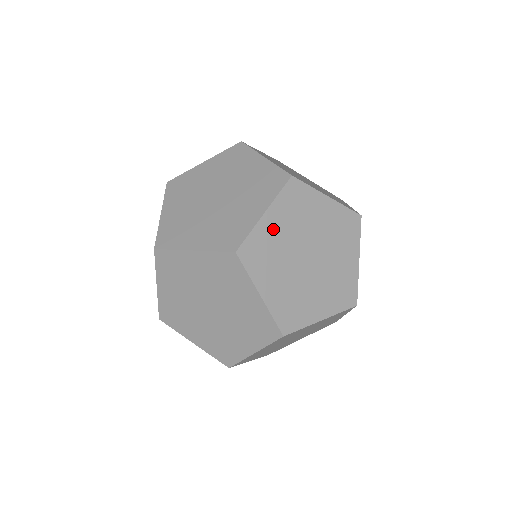
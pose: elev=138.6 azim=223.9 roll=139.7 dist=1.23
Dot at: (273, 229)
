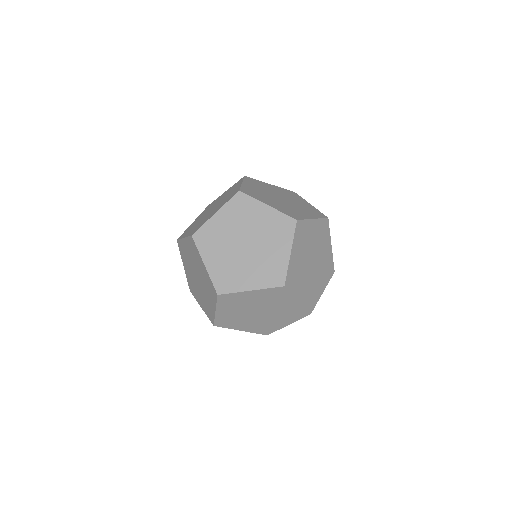
Dot at: (226, 313)
